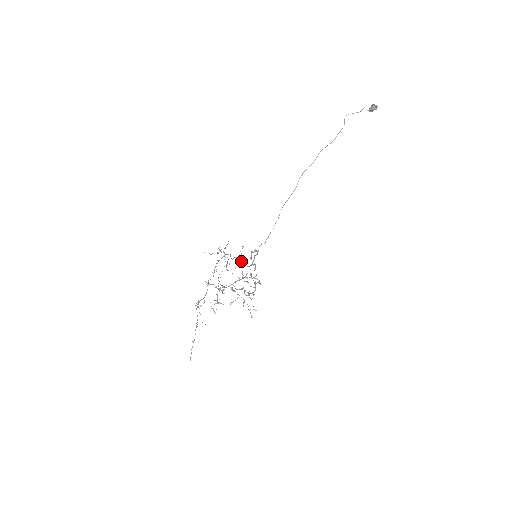
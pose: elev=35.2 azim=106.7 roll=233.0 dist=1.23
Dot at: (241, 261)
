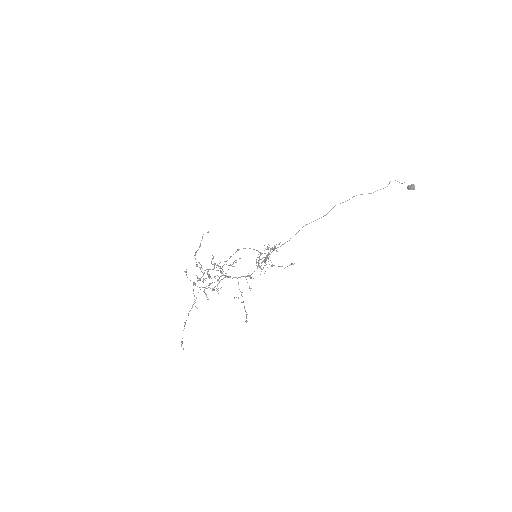
Dot at: occluded
